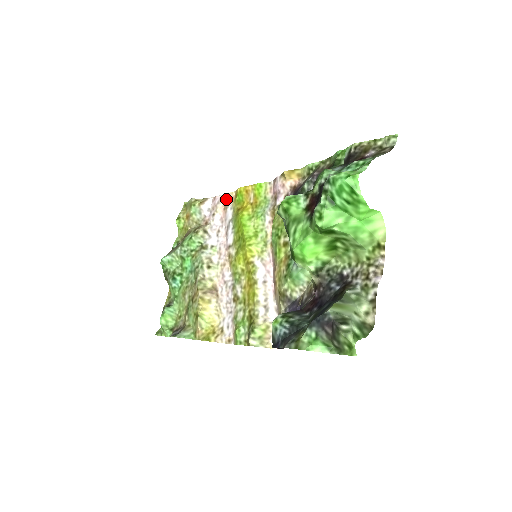
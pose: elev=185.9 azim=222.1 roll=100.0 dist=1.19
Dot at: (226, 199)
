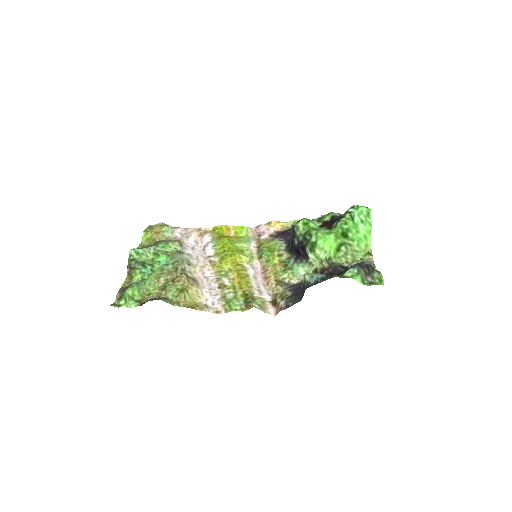
Dot at: (201, 231)
